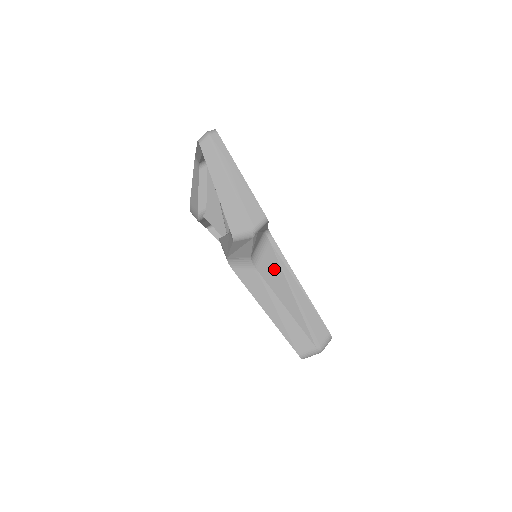
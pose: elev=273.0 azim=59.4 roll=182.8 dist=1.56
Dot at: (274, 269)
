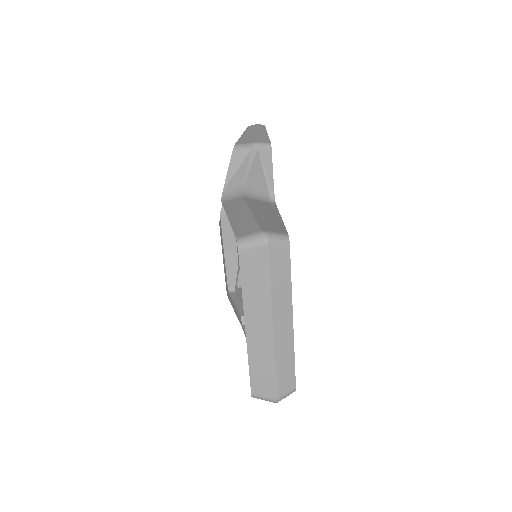
Dot at: (261, 205)
